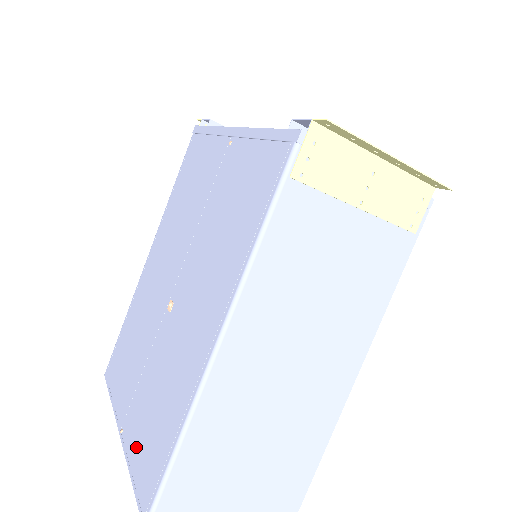
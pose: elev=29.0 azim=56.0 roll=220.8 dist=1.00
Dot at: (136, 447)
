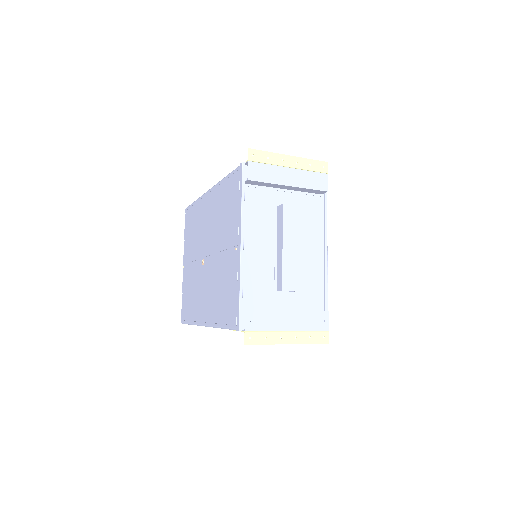
Dot at: (185, 289)
